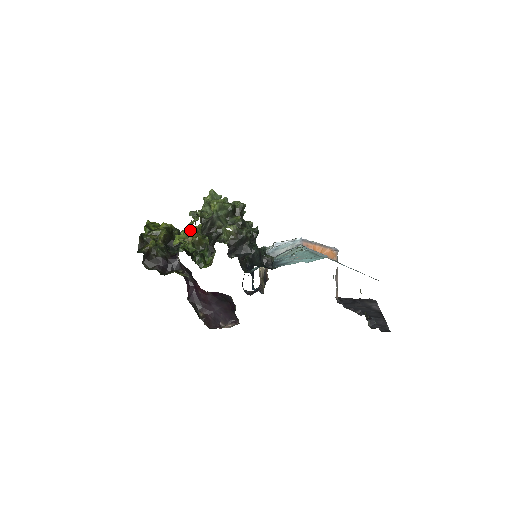
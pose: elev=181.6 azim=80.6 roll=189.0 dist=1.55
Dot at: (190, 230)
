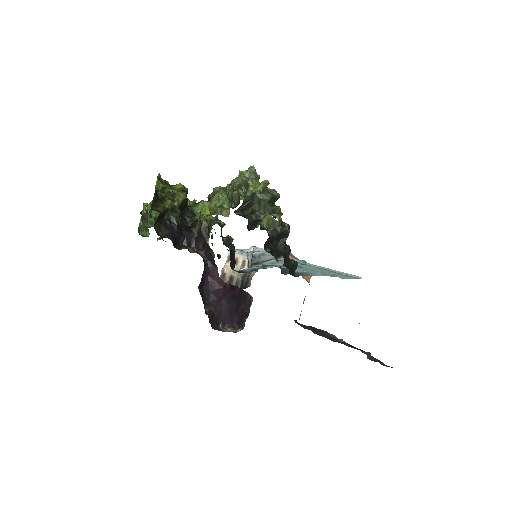
Dot at: (221, 203)
